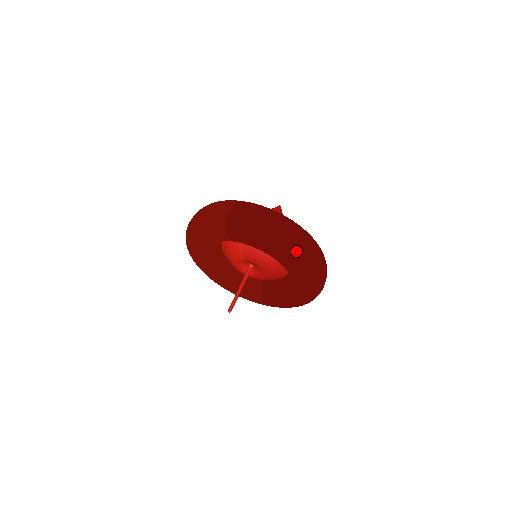
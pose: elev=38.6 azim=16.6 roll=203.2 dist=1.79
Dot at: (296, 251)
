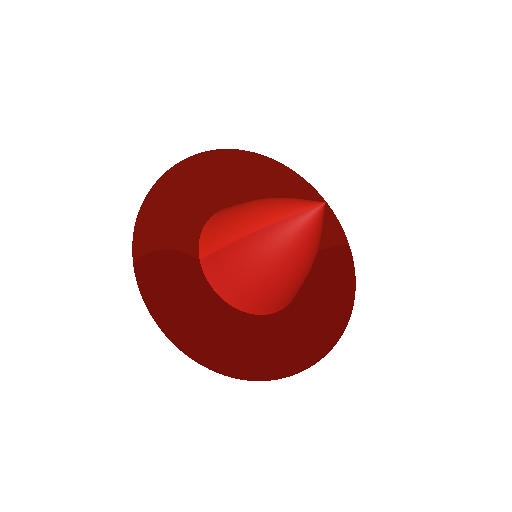
Dot at: occluded
